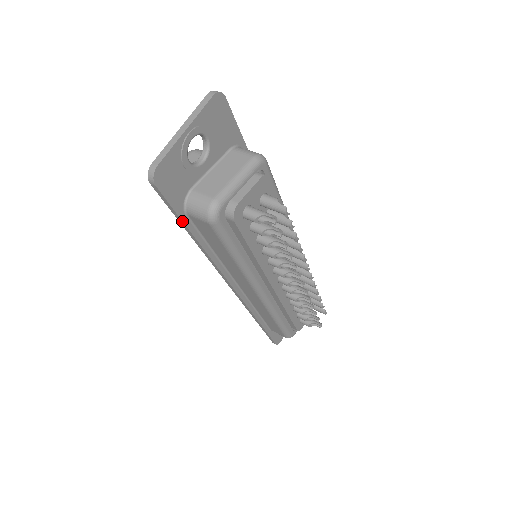
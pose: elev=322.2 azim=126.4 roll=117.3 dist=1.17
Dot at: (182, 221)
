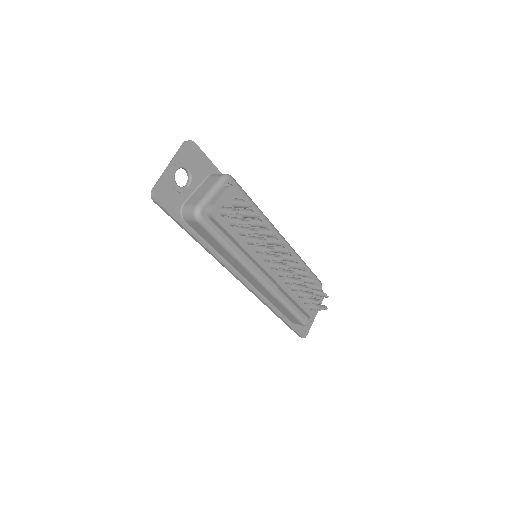
Dot at: (182, 226)
